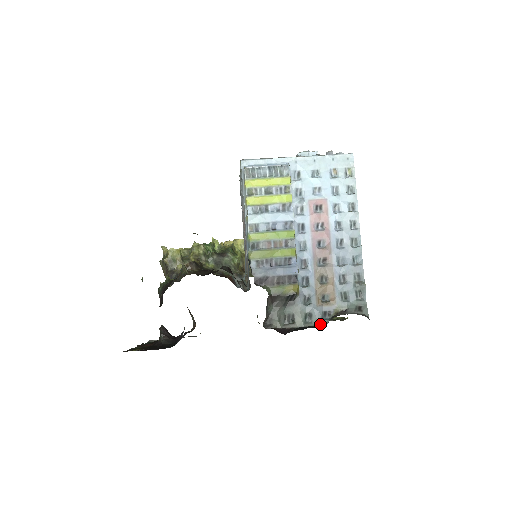
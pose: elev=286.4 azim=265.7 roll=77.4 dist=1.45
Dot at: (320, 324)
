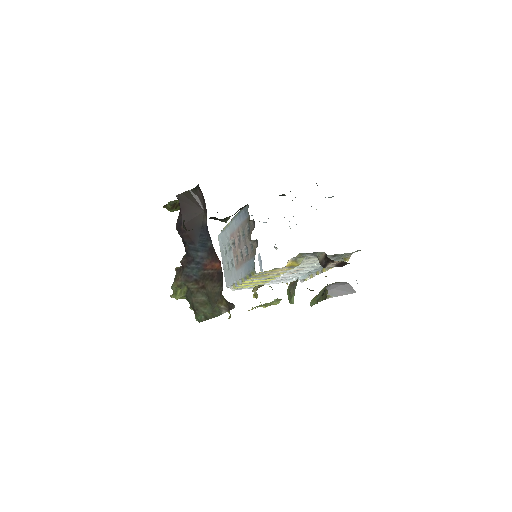
Dot at: occluded
